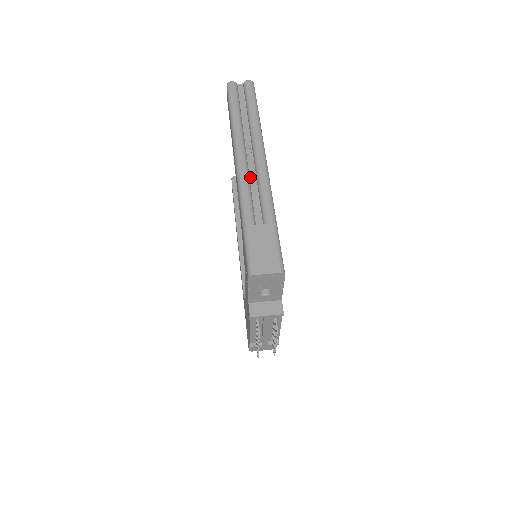
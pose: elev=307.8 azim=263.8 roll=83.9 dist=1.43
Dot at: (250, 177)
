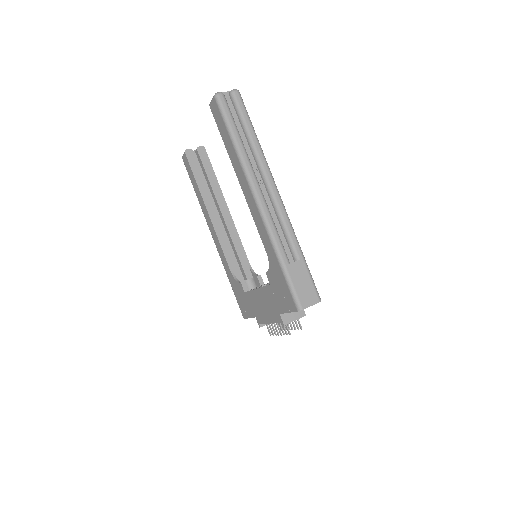
Dot at: (269, 211)
